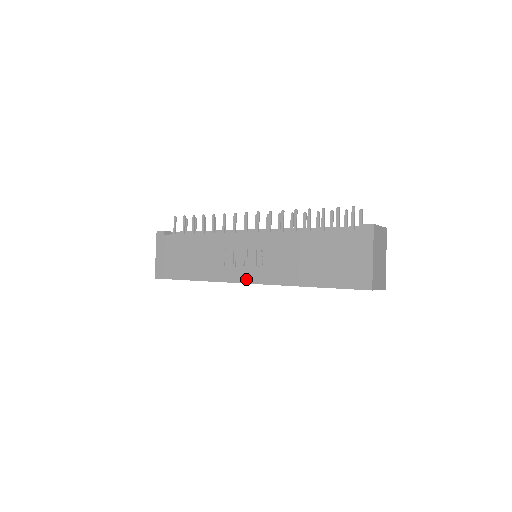
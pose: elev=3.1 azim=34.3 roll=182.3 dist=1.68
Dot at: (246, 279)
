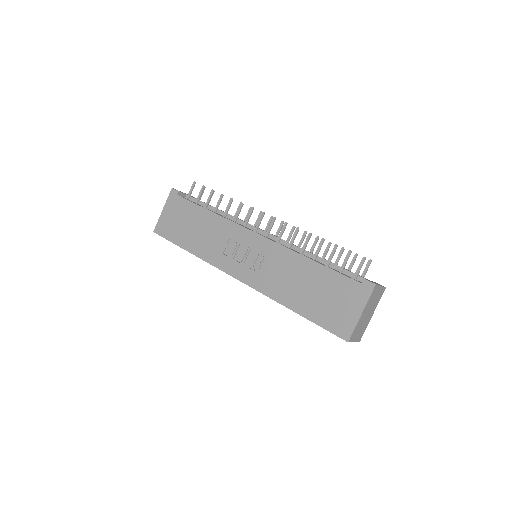
Dot at: (238, 275)
